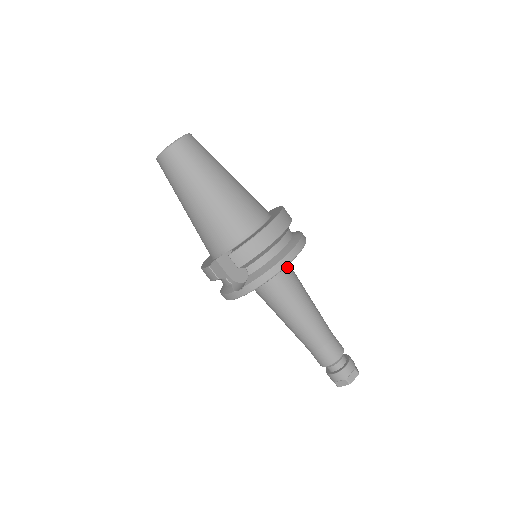
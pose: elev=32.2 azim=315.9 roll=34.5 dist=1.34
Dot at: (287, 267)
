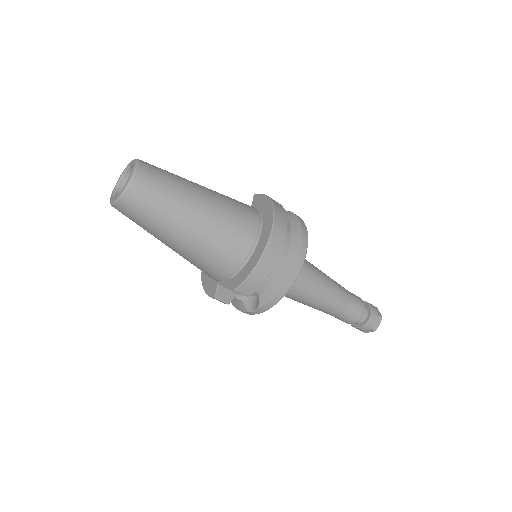
Dot at: occluded
